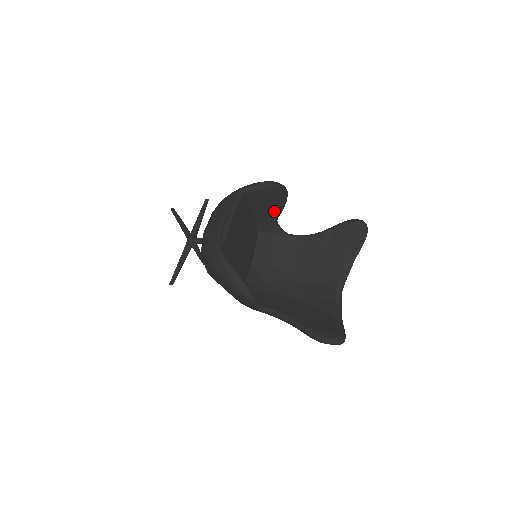
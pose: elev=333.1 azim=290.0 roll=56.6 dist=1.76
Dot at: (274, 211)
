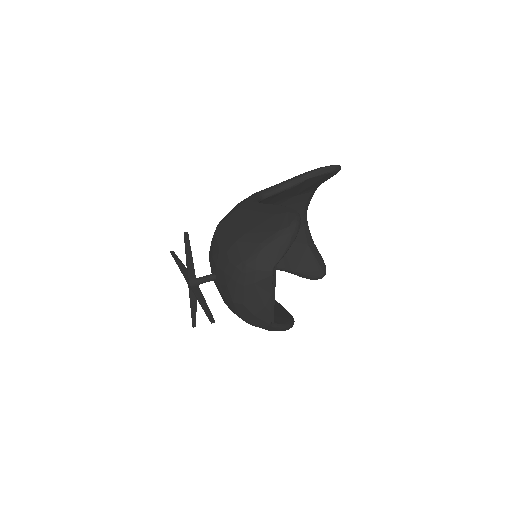
Dot at: occluded
